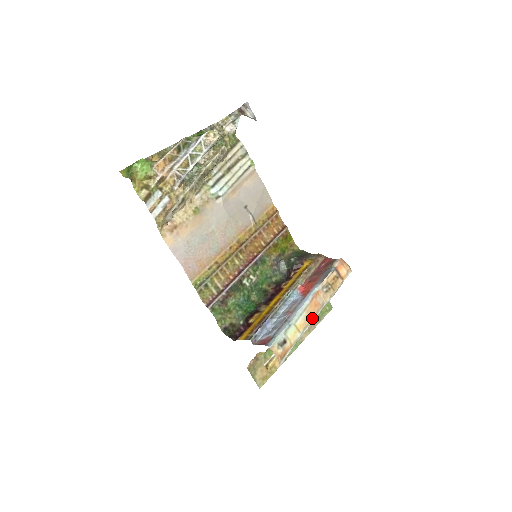
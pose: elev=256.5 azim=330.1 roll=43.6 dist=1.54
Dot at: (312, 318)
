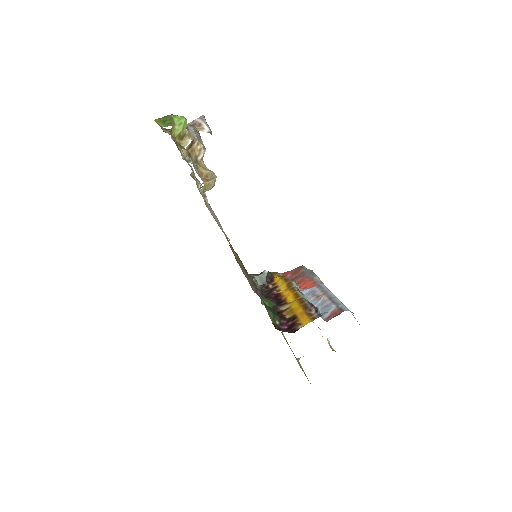
Dot at: occluded
